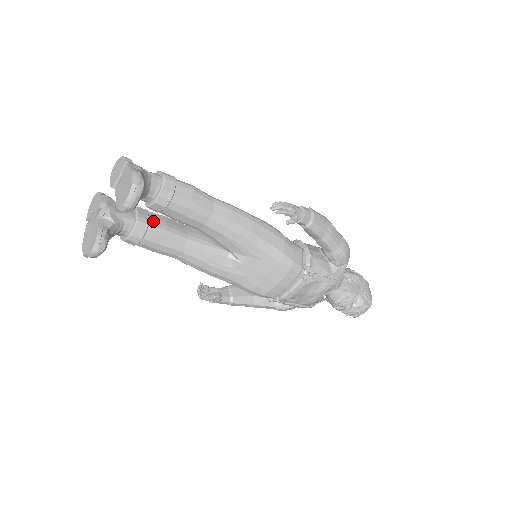
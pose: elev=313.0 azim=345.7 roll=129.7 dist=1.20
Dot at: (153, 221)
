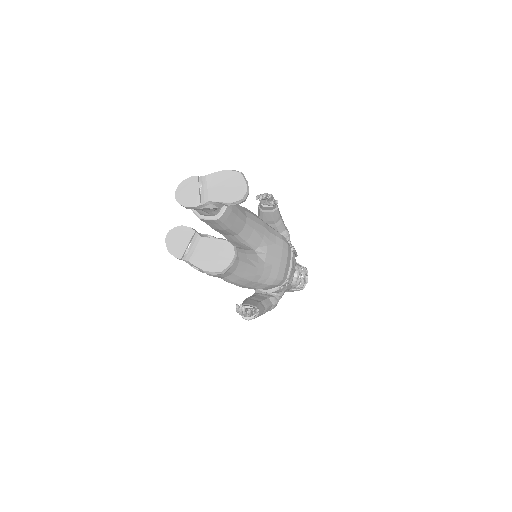
Dot at: occluded
